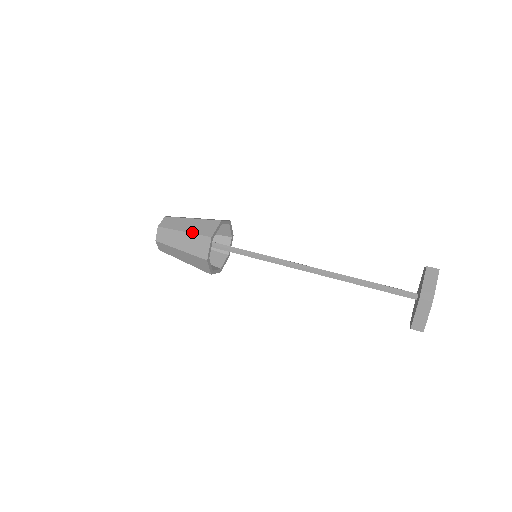
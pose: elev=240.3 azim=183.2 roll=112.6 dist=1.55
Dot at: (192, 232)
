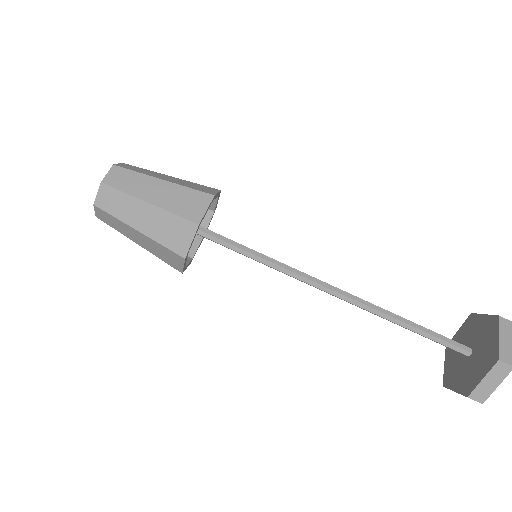
Dot at: (152, 238)
